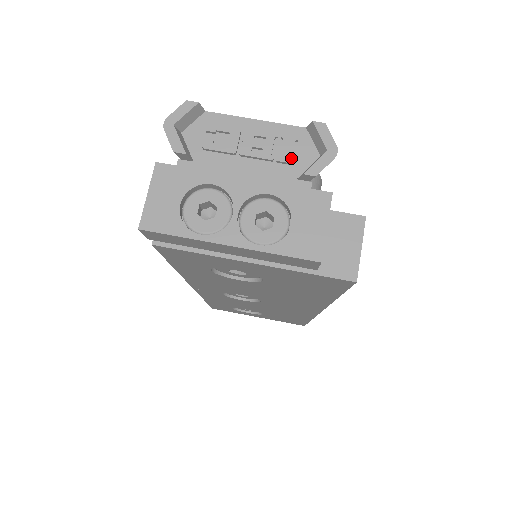
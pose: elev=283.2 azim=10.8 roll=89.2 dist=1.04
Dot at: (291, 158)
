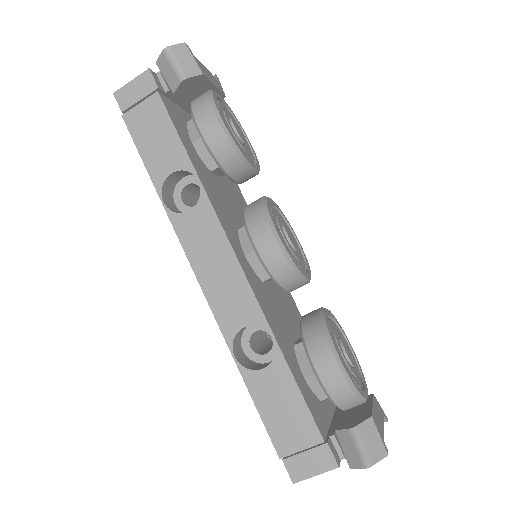
Dot at: occluded
